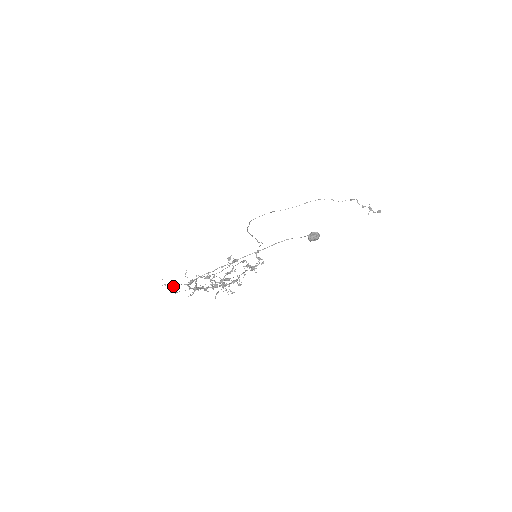
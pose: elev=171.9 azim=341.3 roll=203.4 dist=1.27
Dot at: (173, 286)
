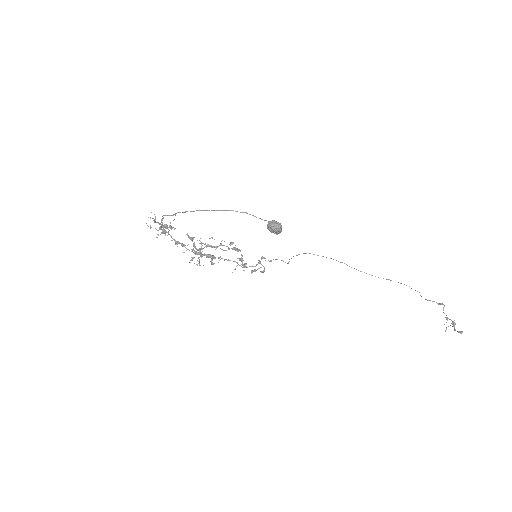
Dot at: (154, 222)
